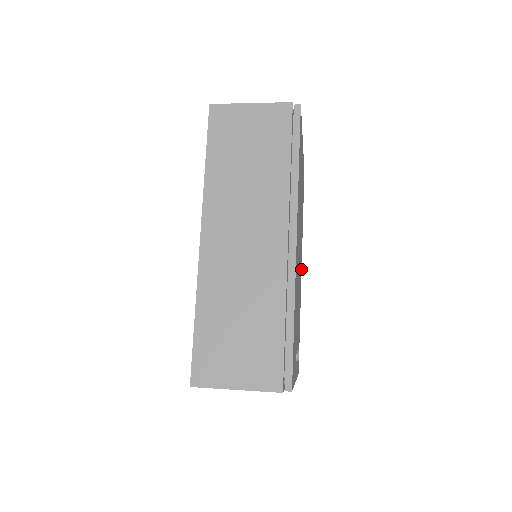
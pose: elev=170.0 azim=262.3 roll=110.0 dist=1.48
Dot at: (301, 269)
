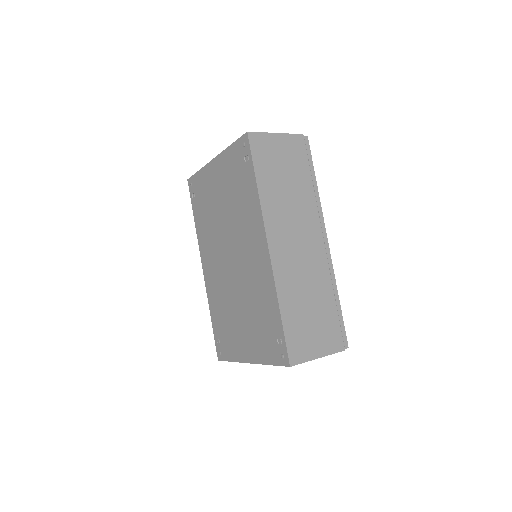
Dot at: occluded
